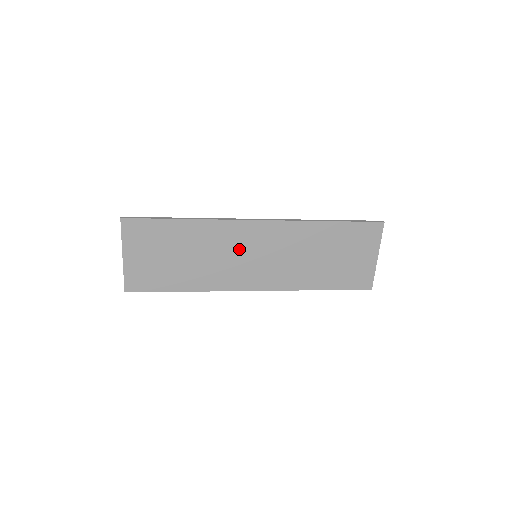
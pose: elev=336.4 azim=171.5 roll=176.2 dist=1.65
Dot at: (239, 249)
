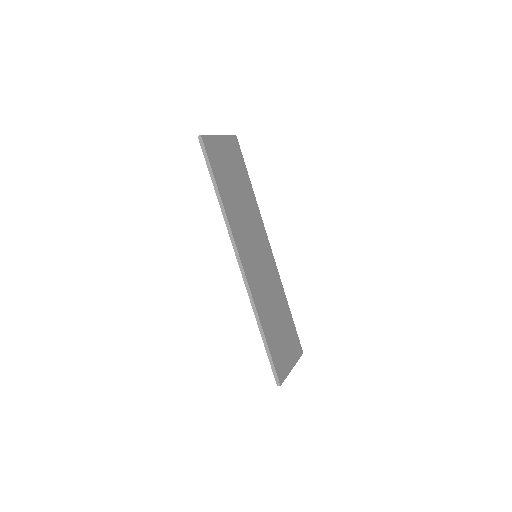
Dot at: (255, 238)
